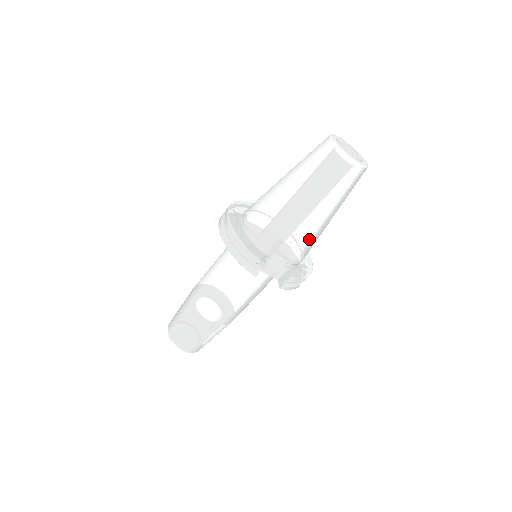
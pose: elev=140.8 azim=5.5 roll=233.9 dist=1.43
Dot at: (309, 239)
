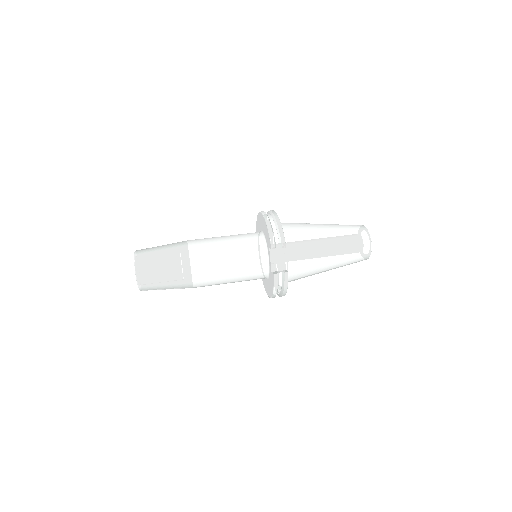
Dot at: (312, 265)
